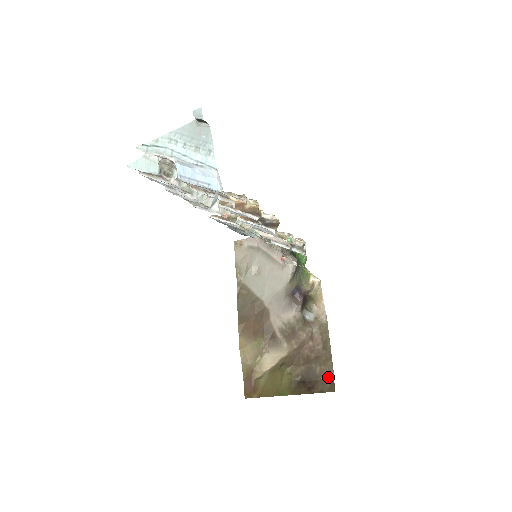
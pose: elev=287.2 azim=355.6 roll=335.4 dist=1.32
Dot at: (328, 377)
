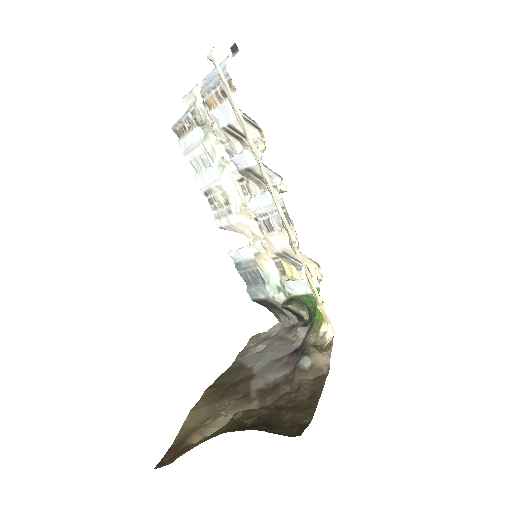
Dot at: (300, 424)
